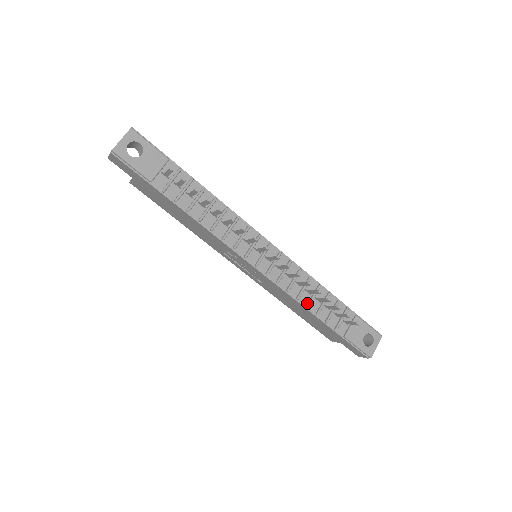
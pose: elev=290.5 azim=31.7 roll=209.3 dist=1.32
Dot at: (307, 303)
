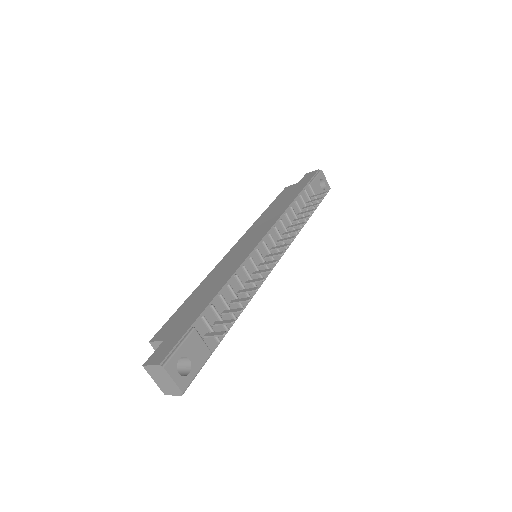
Dot at: (299, 227)
